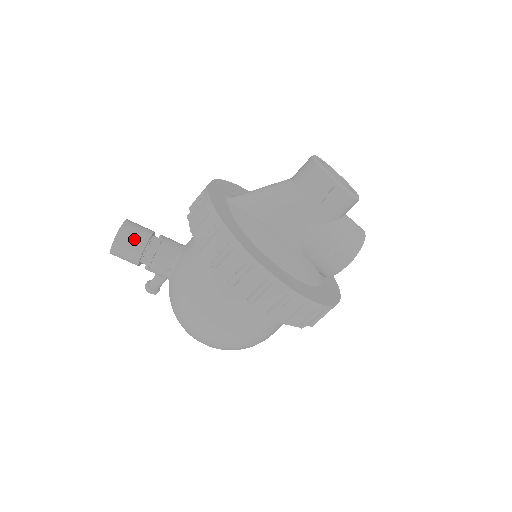
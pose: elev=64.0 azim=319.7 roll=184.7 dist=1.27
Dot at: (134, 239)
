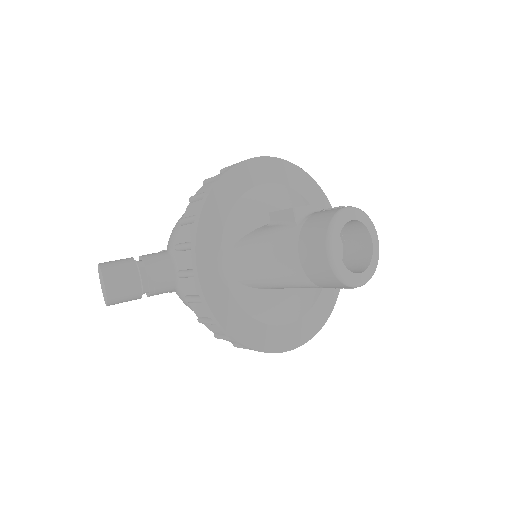
Dot at: (127, 298)
